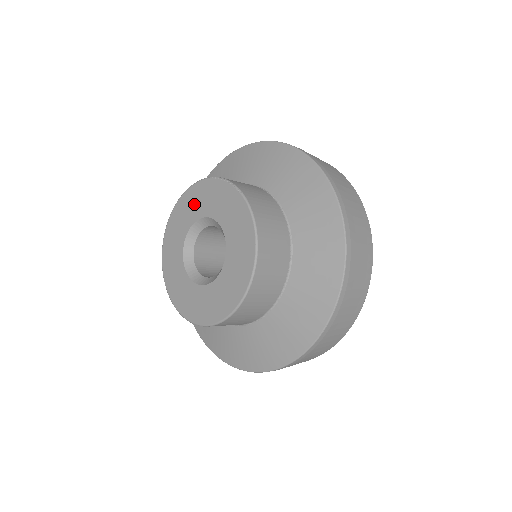
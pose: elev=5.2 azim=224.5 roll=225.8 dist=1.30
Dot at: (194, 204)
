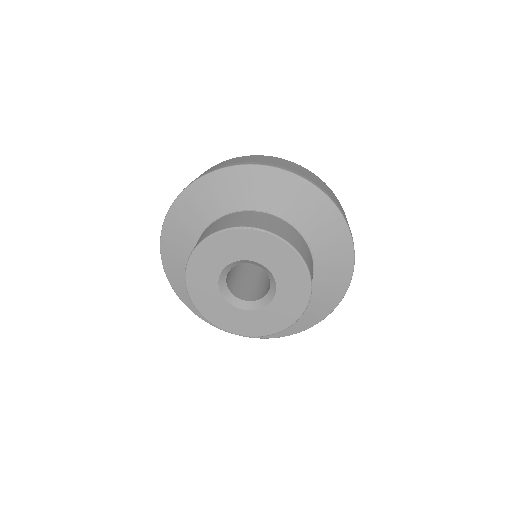
Dot at: (213, 258)
